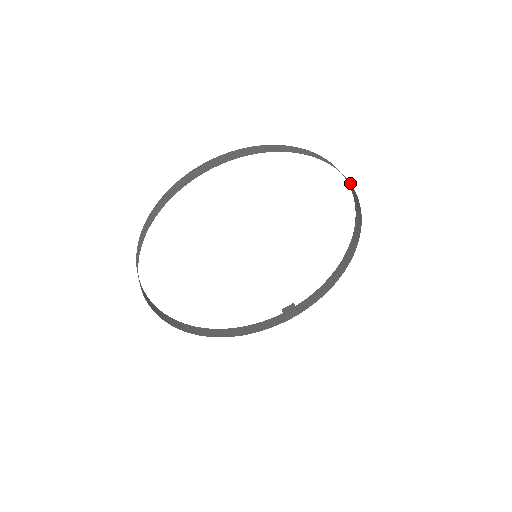
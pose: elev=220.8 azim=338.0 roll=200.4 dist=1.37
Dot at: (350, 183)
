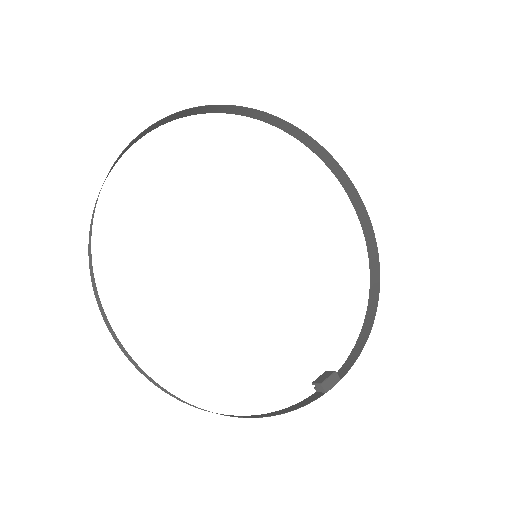
Dot at: (341, 167)
